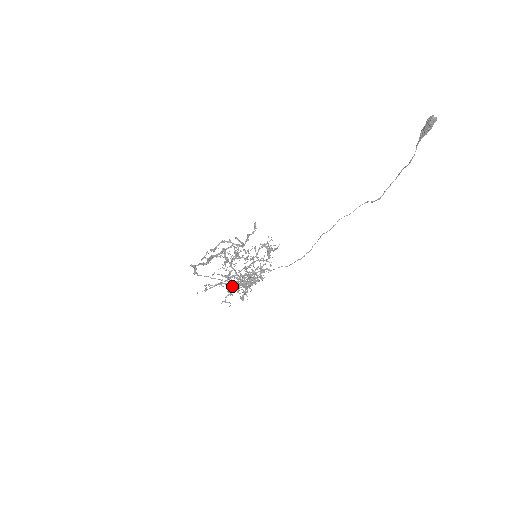
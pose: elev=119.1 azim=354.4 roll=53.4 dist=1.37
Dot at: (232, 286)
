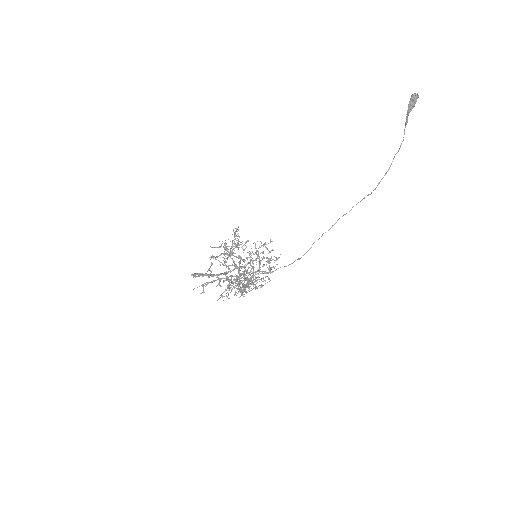
Dot at: (230, 288)
